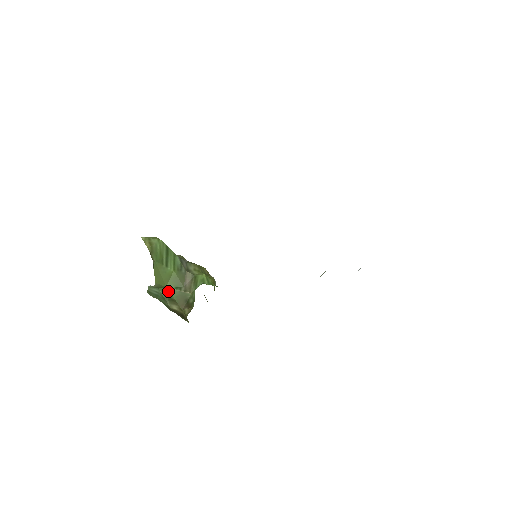
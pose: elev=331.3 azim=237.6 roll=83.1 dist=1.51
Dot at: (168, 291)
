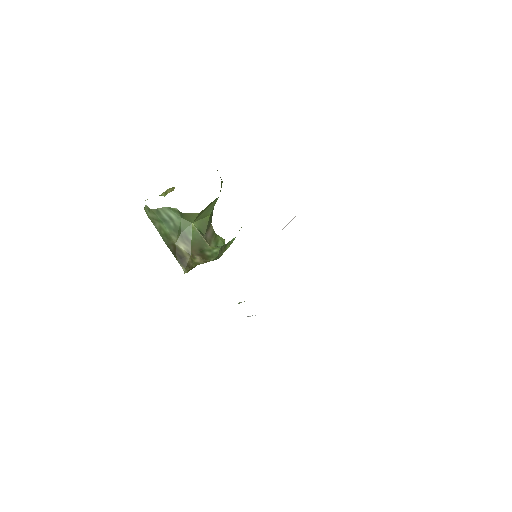
Dot at: (191, 228)
